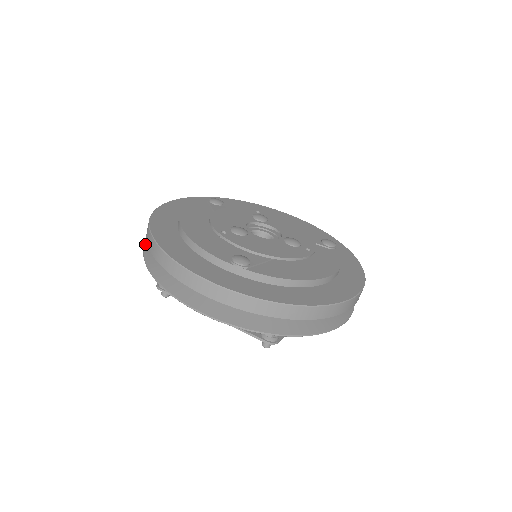
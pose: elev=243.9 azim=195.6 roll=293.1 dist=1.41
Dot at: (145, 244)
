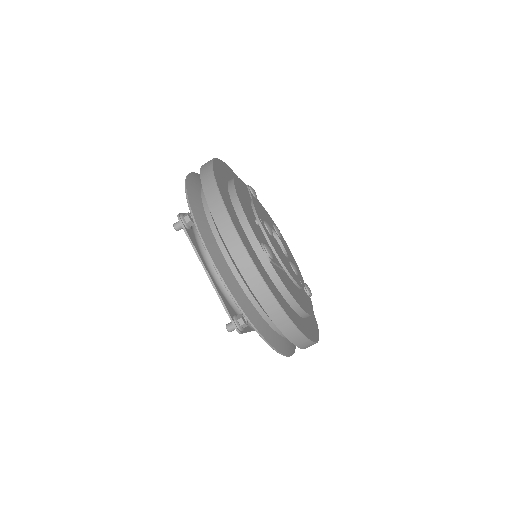
Dot at: (188, 176)
